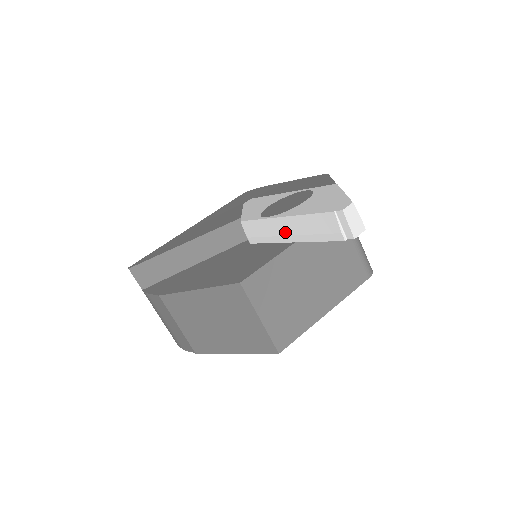
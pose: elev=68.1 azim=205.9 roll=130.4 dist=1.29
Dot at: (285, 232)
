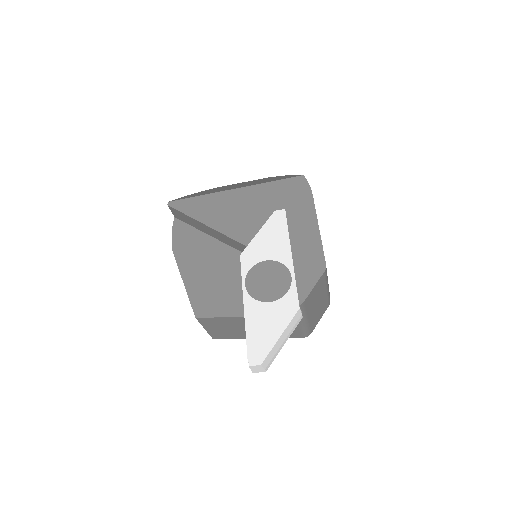
Dot at: occluded
